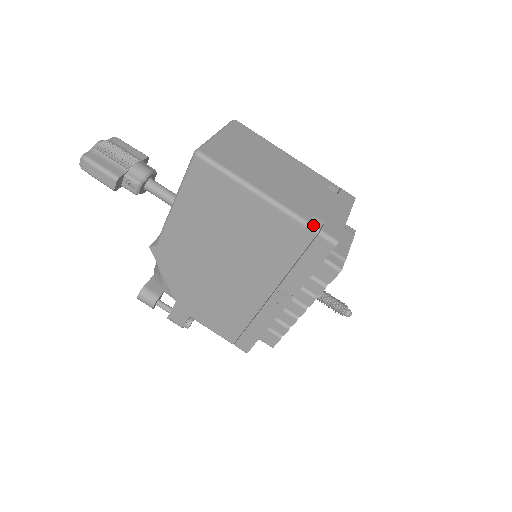
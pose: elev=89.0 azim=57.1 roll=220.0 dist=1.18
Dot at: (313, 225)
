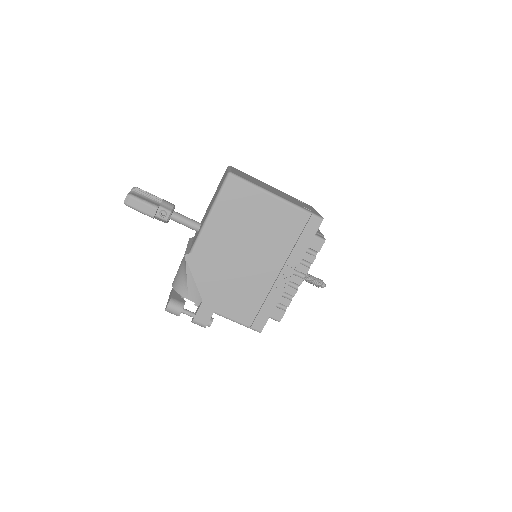
Dot at: (307, 210)
